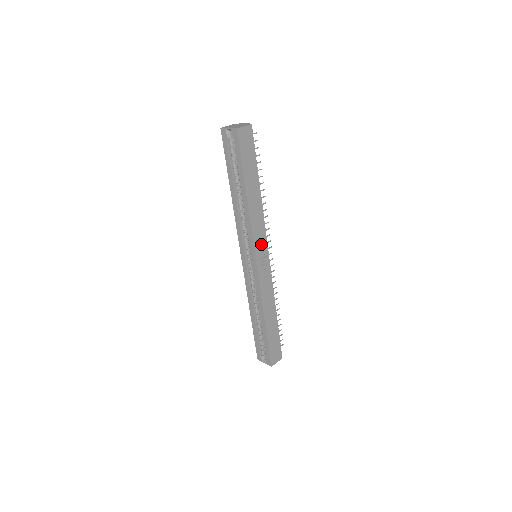
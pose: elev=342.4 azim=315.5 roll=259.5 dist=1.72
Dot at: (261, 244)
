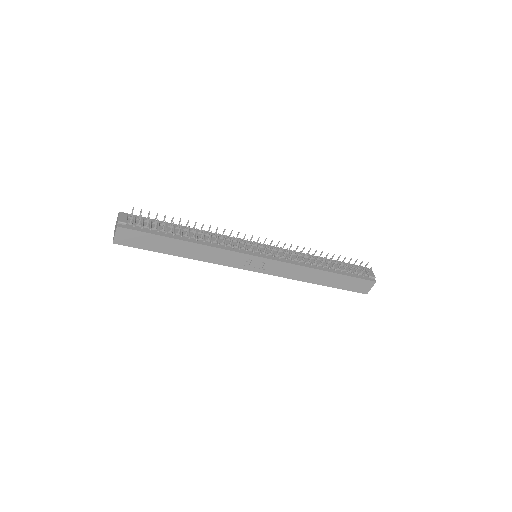
Dot at: (242, 260)
